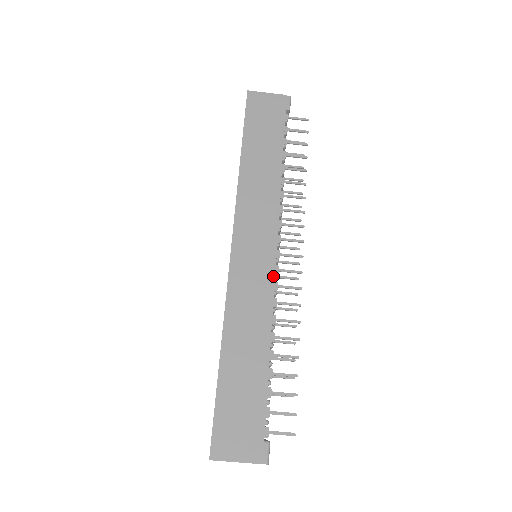
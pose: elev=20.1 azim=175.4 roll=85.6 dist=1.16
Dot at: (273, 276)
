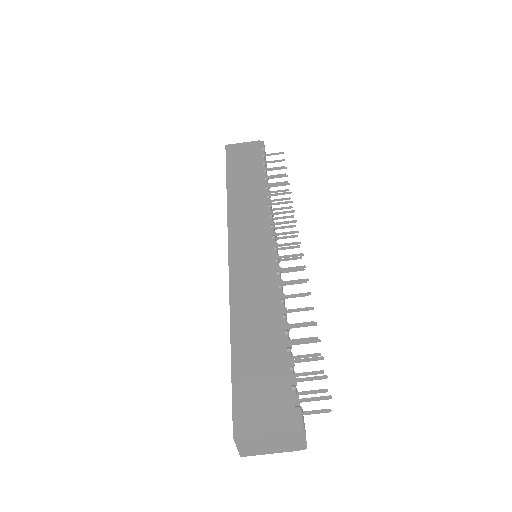
Dot at: (273, 259)
